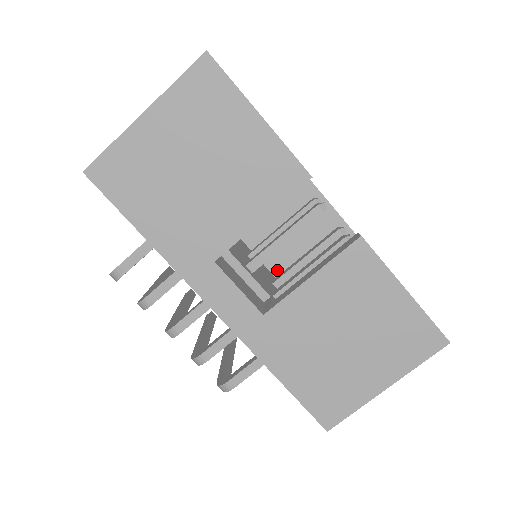
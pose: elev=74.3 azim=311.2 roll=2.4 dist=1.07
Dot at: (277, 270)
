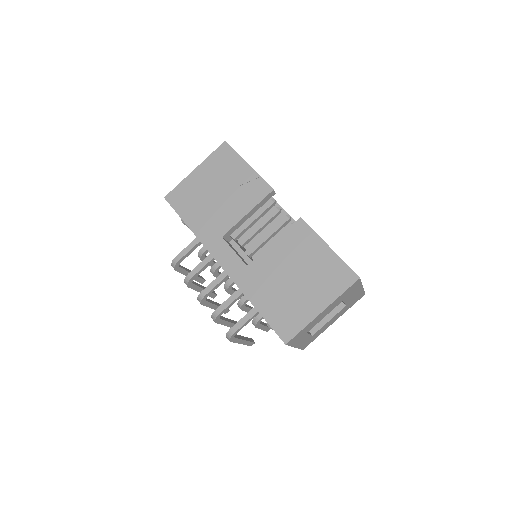
Dot at: occluded
